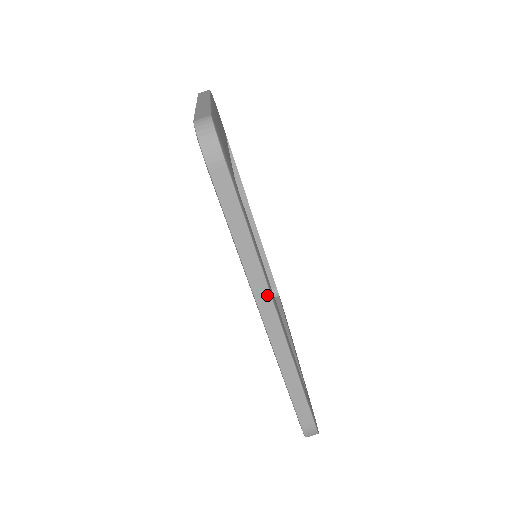
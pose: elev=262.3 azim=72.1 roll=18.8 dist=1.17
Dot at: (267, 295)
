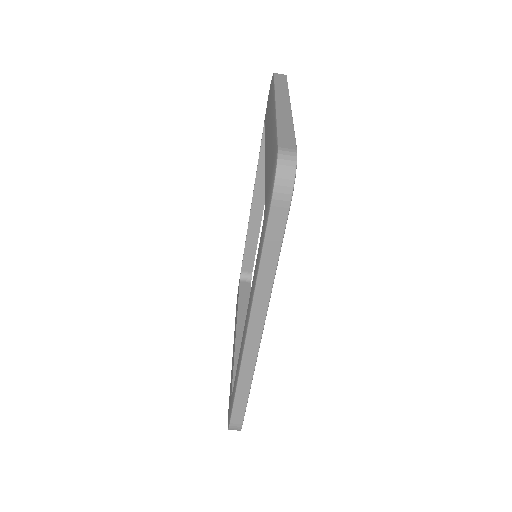
Dot at: (261, 320)
